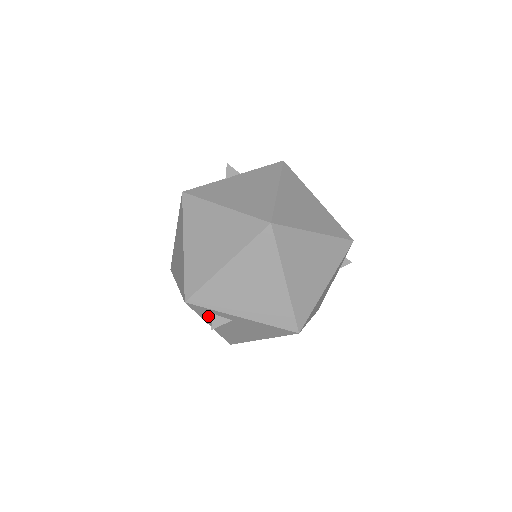
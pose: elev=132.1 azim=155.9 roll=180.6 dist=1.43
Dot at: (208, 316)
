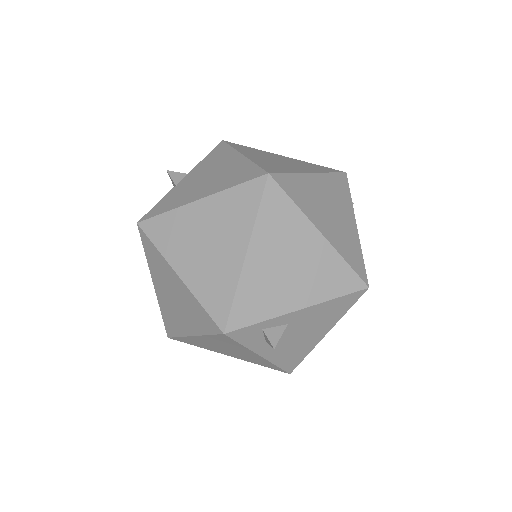
Dot at: (257, 339)
